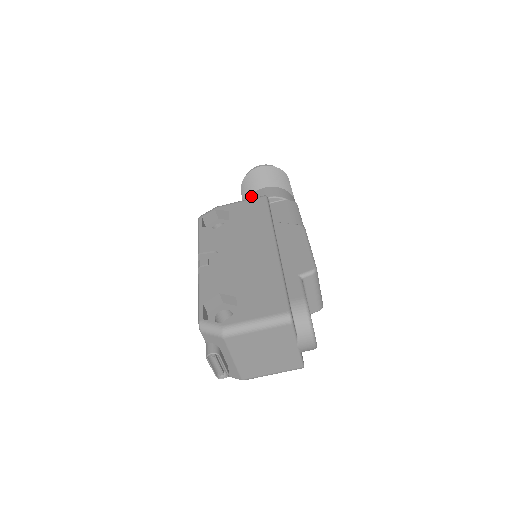
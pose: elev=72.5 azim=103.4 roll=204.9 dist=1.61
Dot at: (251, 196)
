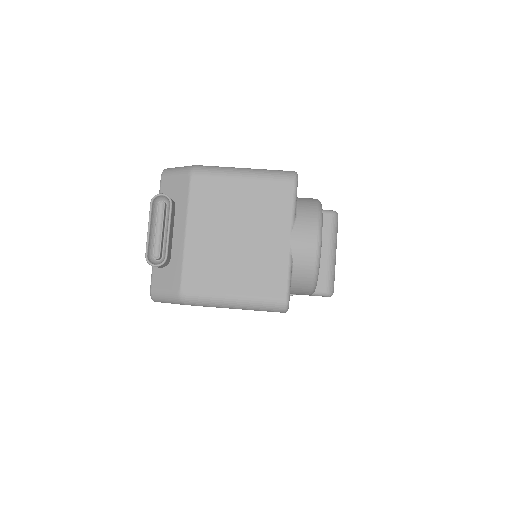
Dot at: occluded
